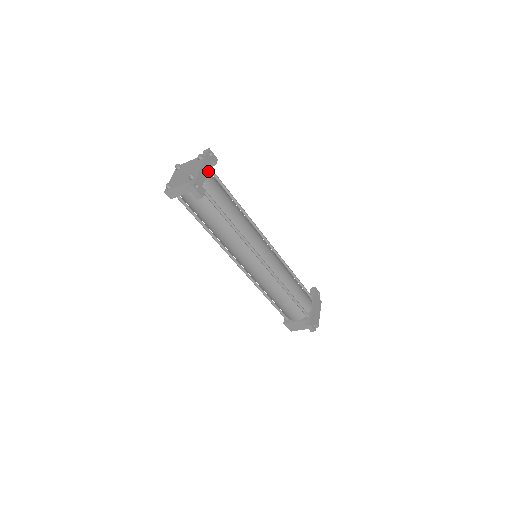
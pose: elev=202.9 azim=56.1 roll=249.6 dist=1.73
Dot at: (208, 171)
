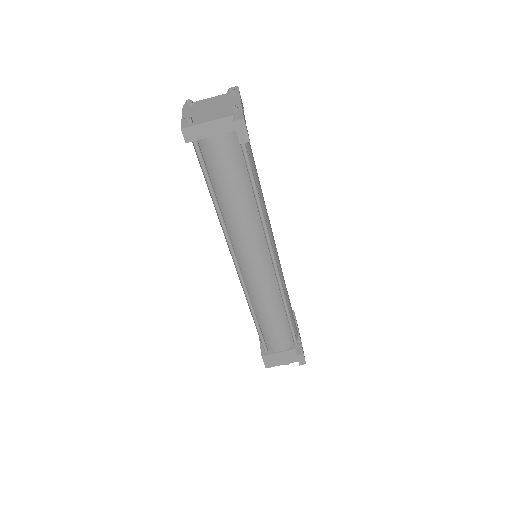
Dot at: occluded
